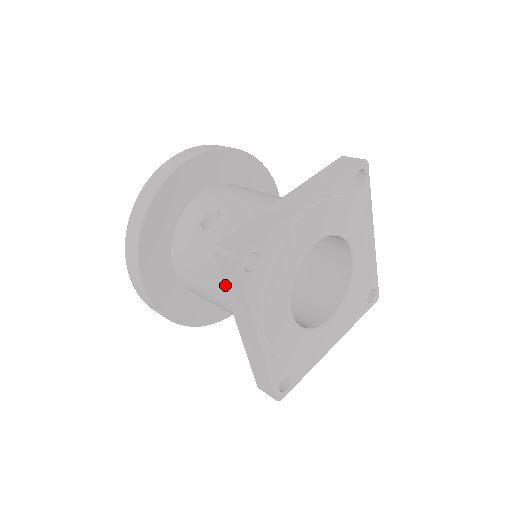
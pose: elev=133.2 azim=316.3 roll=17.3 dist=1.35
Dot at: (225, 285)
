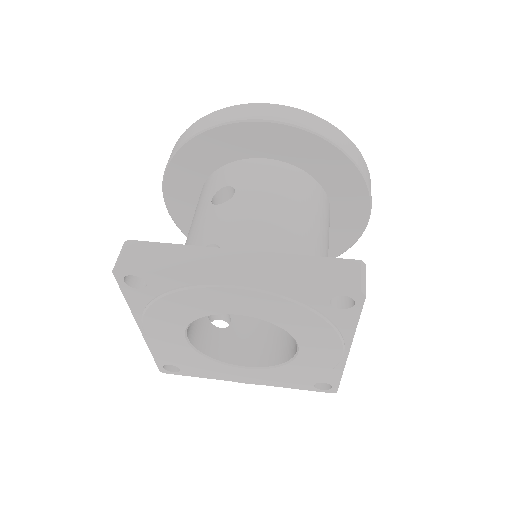
Dot at: occluded
